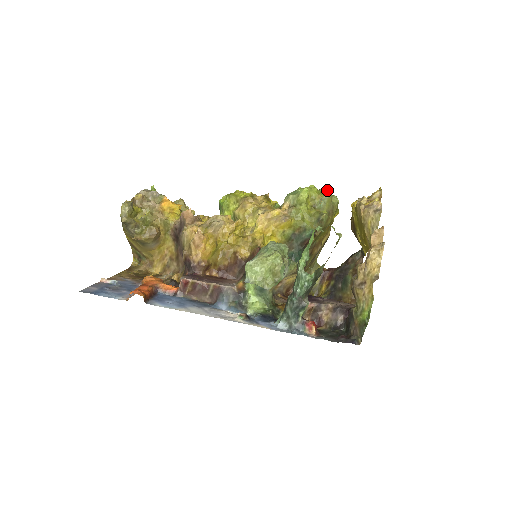
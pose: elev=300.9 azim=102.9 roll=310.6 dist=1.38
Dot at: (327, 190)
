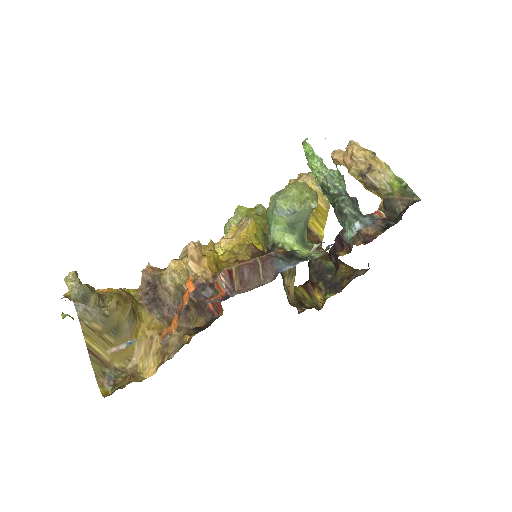
Dot at: occluded
